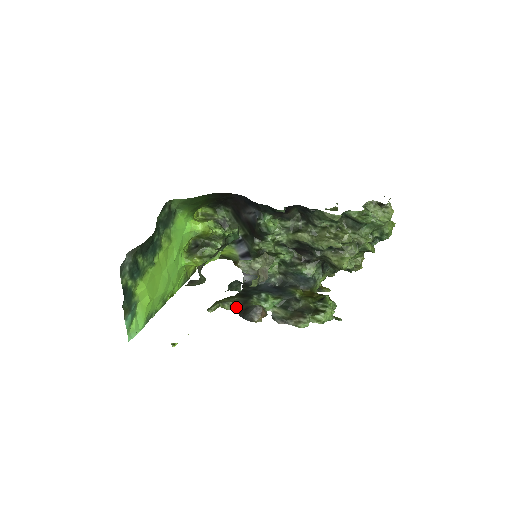
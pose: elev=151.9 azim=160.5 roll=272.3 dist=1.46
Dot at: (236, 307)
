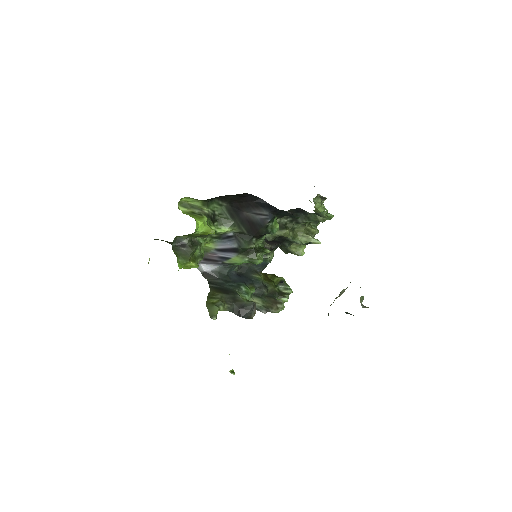
Dot at: (229, 307)
